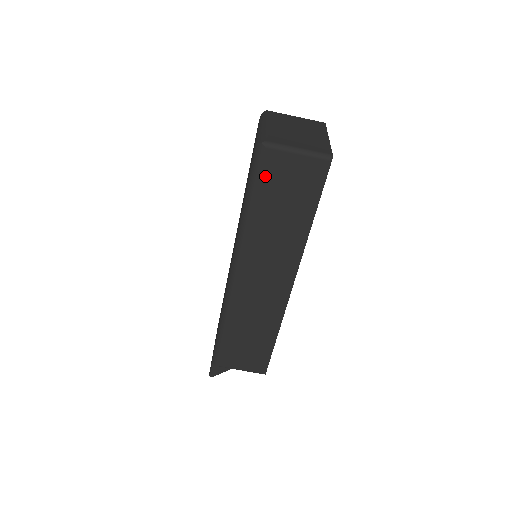
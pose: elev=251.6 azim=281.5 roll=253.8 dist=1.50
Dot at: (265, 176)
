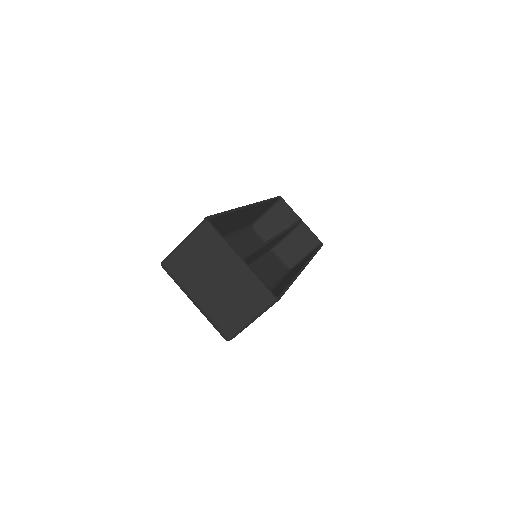
Dot at: occluded
